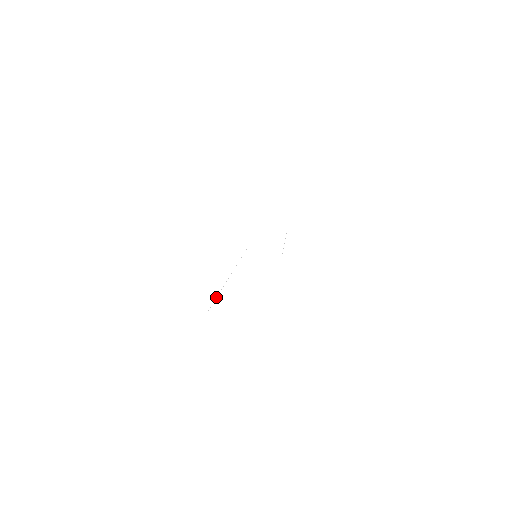
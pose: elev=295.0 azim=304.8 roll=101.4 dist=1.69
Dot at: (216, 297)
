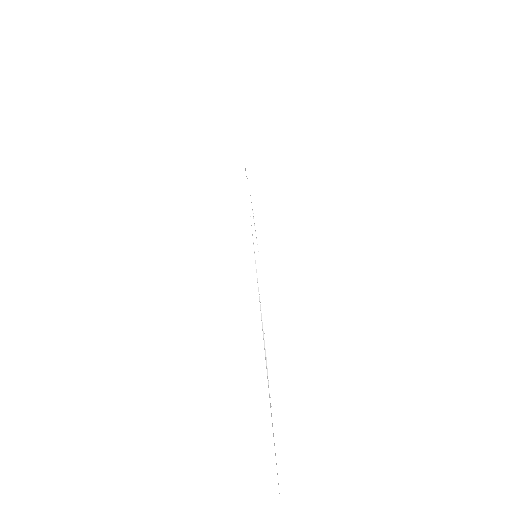
Dot at: occluded
